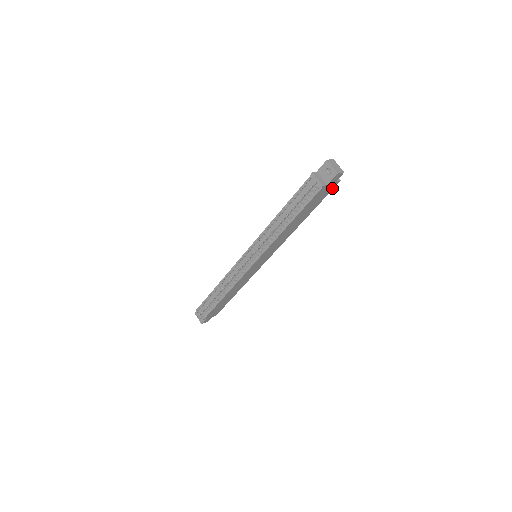
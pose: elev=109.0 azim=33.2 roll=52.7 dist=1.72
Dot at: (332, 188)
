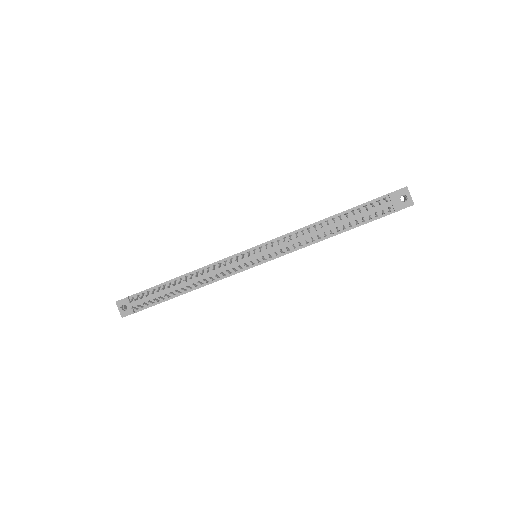
Dot at: occluded
